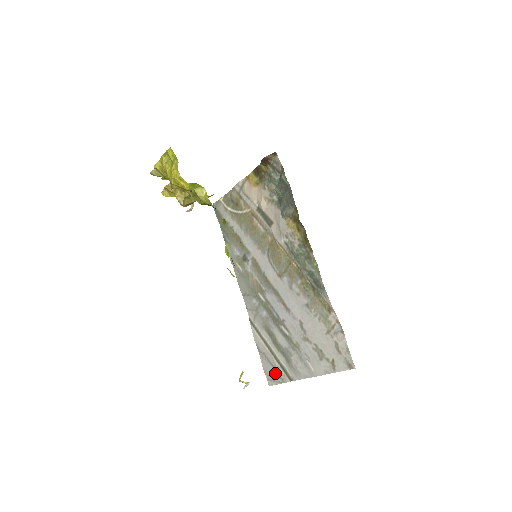
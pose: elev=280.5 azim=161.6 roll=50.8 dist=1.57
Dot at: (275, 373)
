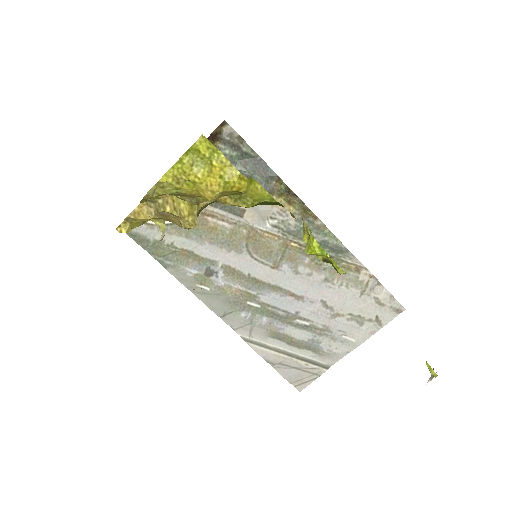
Dot at: (304, 374)
